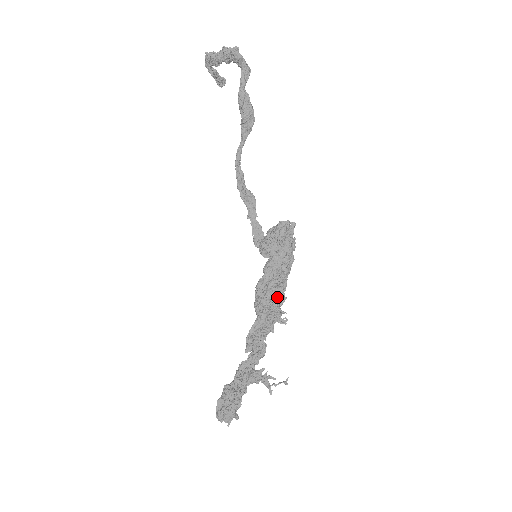
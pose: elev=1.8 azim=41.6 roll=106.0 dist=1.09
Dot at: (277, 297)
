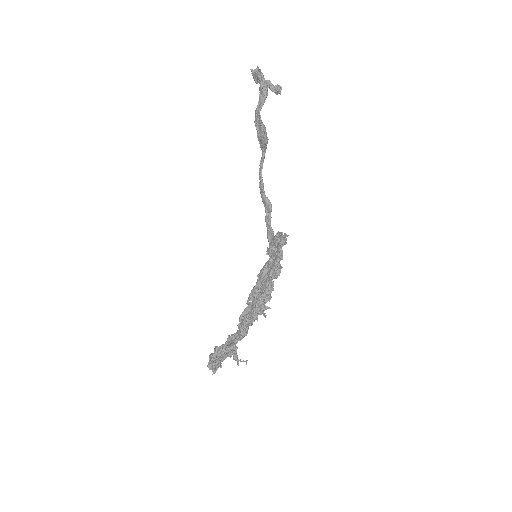
Dot at: (260, 295)
